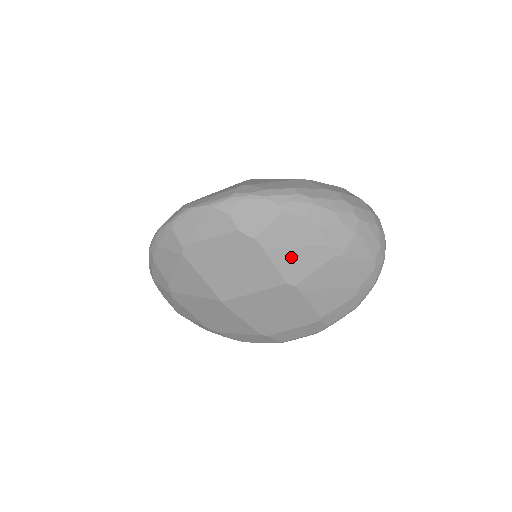
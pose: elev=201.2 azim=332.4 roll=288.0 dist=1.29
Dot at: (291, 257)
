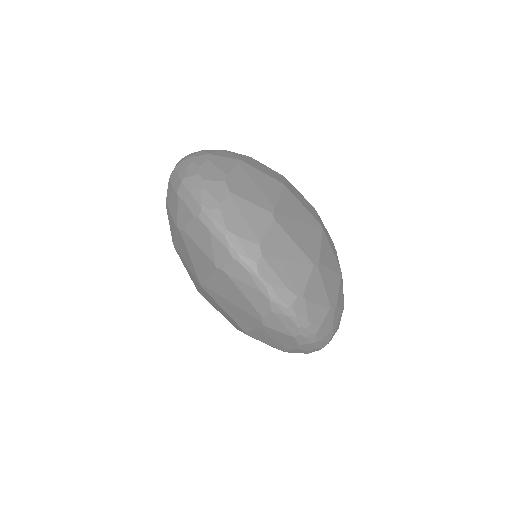
Dot at: (265, 337)
